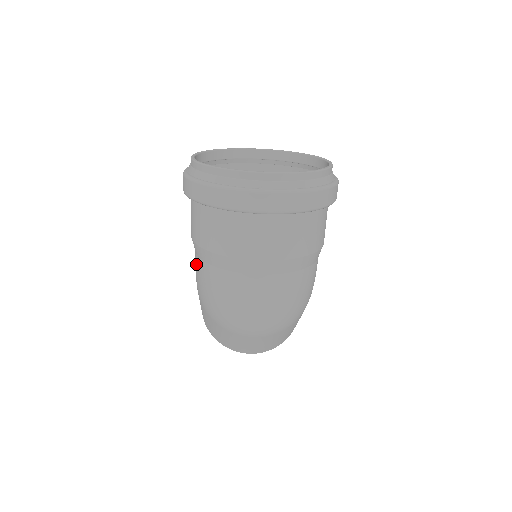
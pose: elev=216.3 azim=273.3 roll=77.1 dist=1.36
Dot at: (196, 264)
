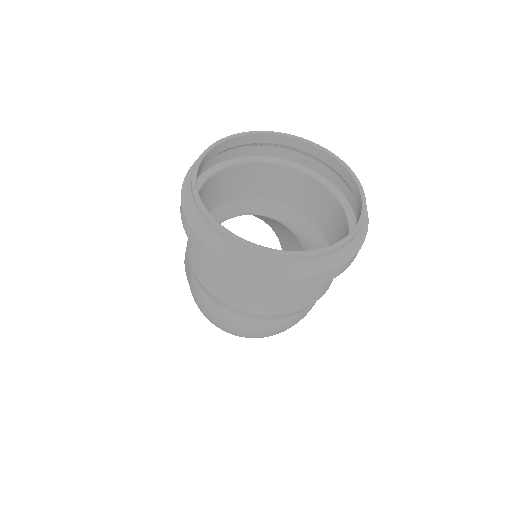
Dot at: (193, 282)
